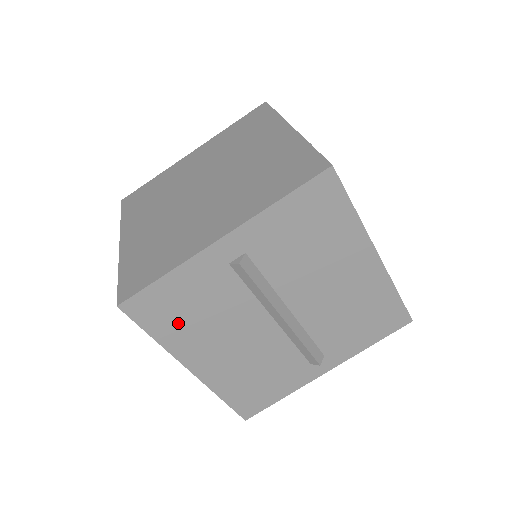
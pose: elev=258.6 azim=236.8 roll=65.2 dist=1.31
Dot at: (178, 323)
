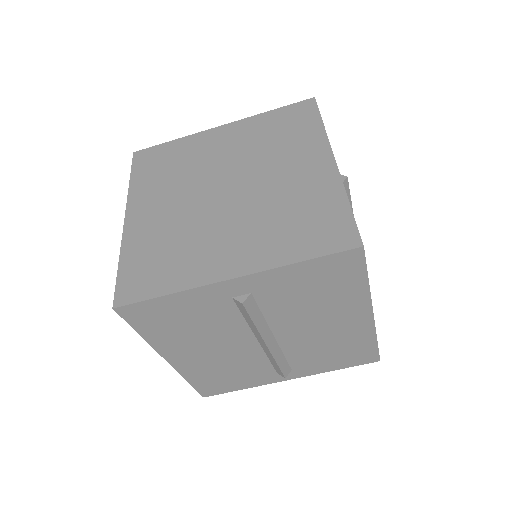
Dot at: (167, 329)
